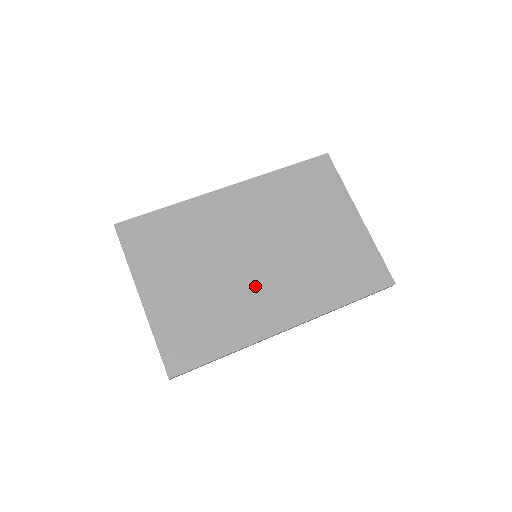
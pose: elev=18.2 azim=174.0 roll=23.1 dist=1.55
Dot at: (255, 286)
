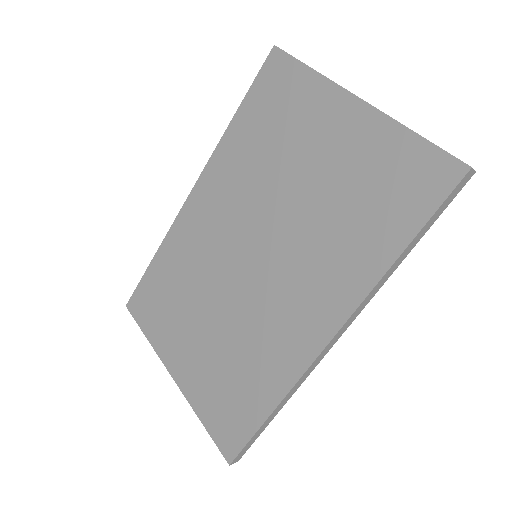
Dot at: (267, 300)
